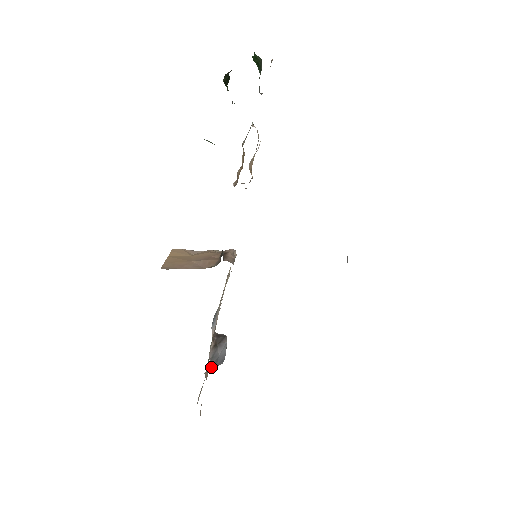
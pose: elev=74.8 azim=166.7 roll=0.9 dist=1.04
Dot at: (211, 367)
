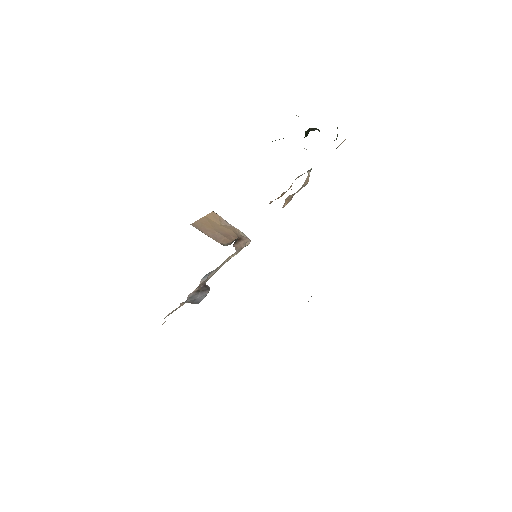
Dot at: (187, 302)
